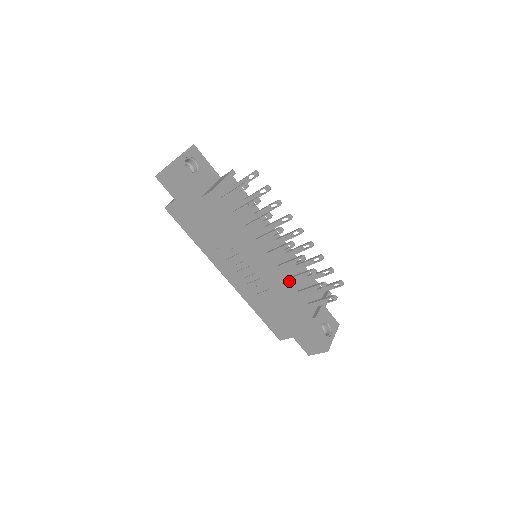
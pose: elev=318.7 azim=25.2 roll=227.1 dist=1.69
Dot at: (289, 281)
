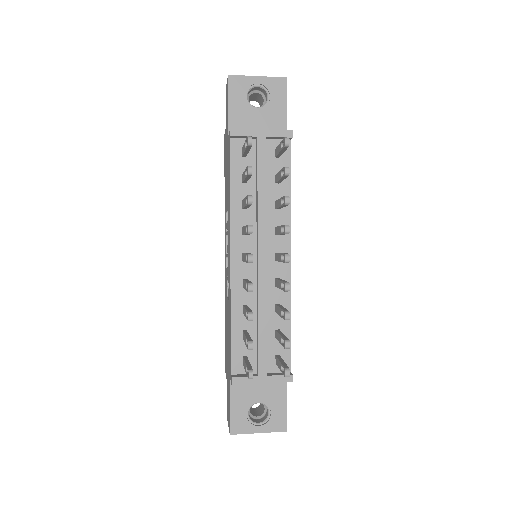
Dot at: occluded
